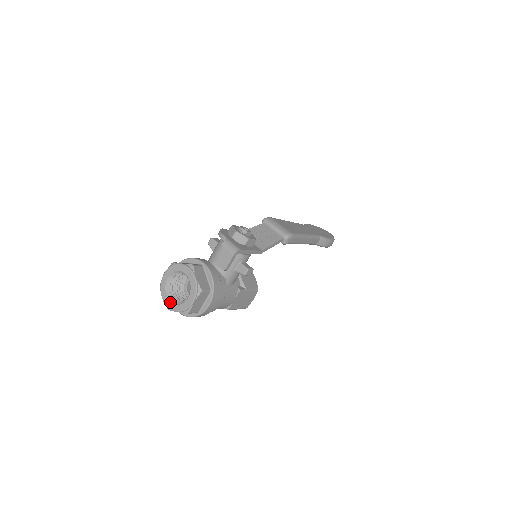
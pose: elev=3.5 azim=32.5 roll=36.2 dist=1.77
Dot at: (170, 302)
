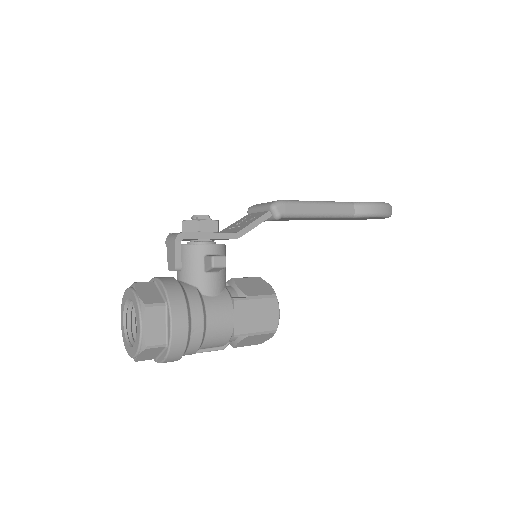
Dot at: (130, 348)
